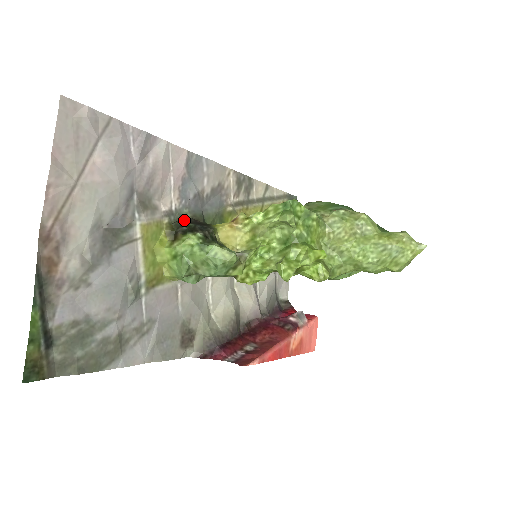
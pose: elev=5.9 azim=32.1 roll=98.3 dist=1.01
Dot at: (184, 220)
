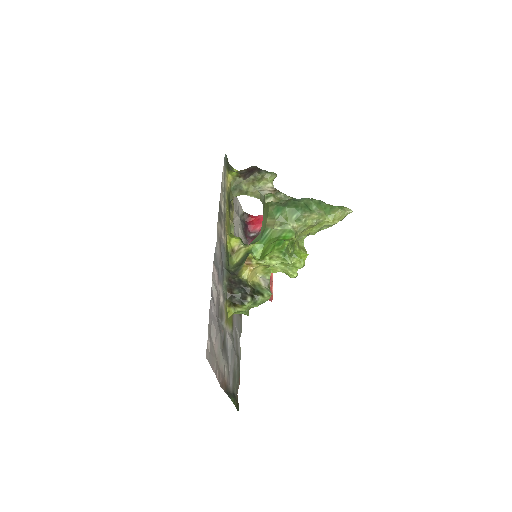
Dot at: (229, 290)
